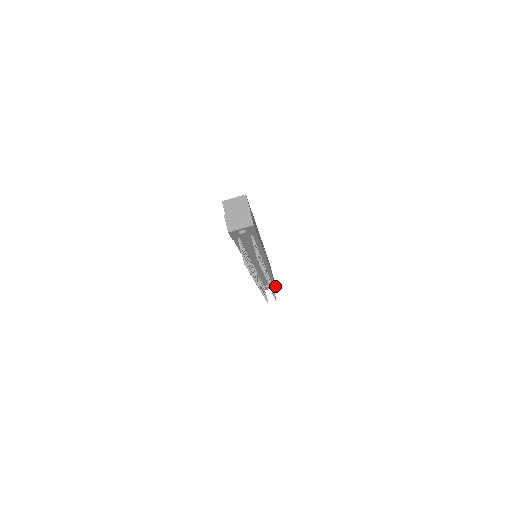
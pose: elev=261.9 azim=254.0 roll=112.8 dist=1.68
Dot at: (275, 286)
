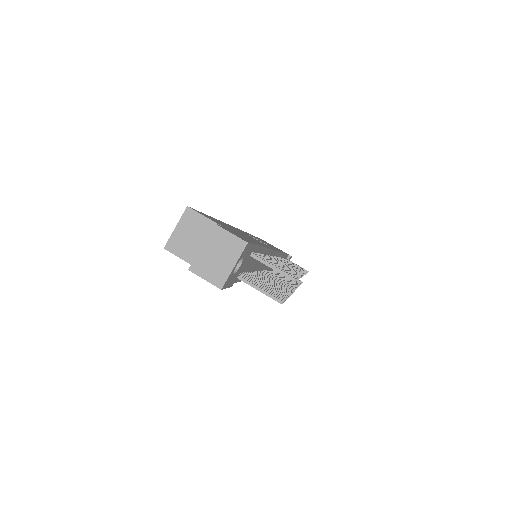
Dot at: occluded
